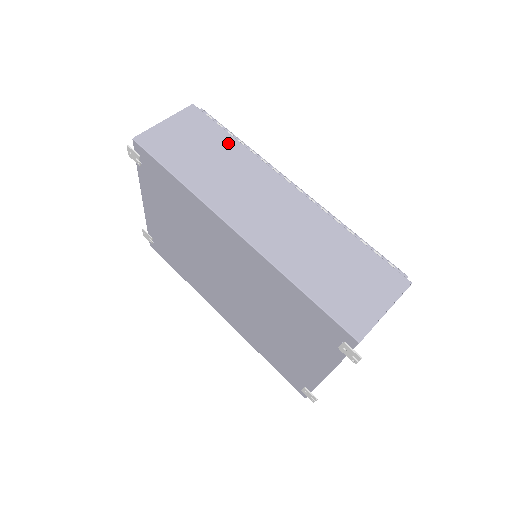
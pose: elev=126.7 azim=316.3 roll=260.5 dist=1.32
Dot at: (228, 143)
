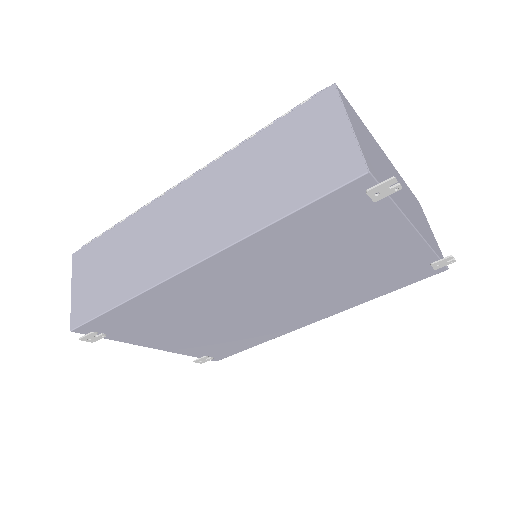
Dot at: (117, 235)
